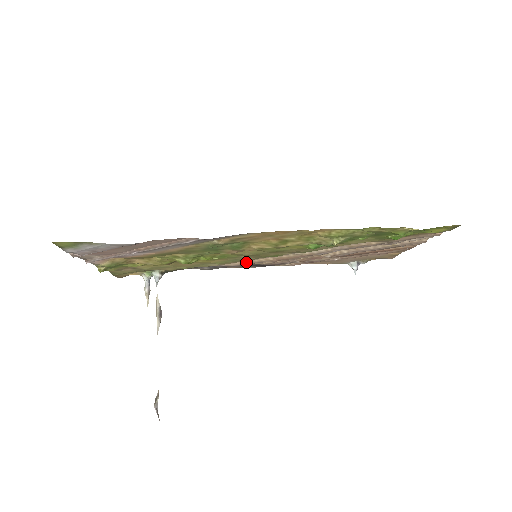
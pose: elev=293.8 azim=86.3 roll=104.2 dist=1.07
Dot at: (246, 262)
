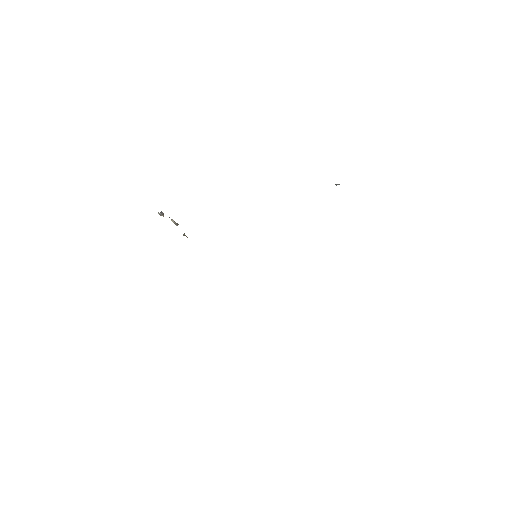
Dot at: occluded
